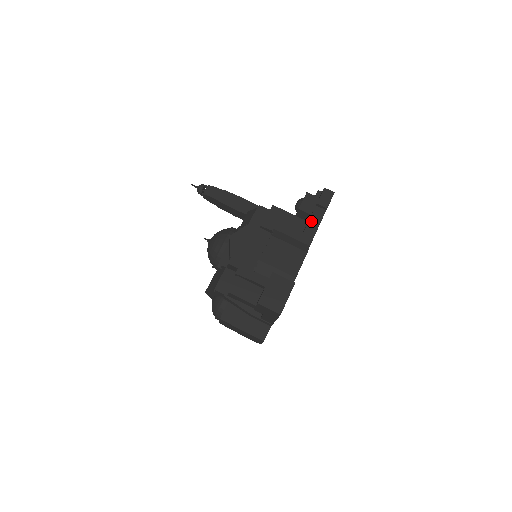
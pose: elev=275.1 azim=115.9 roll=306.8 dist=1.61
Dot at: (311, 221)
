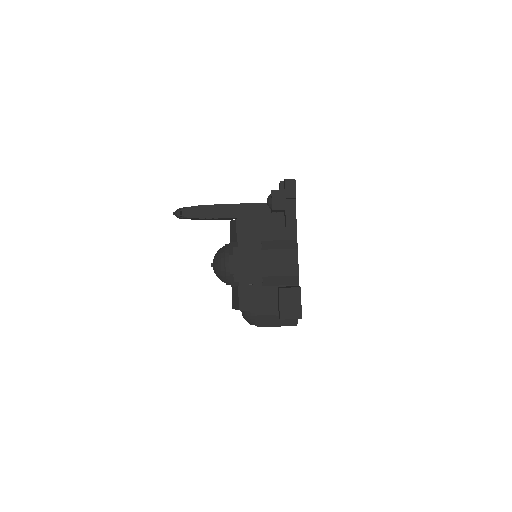
Dot at: (288, 216)
